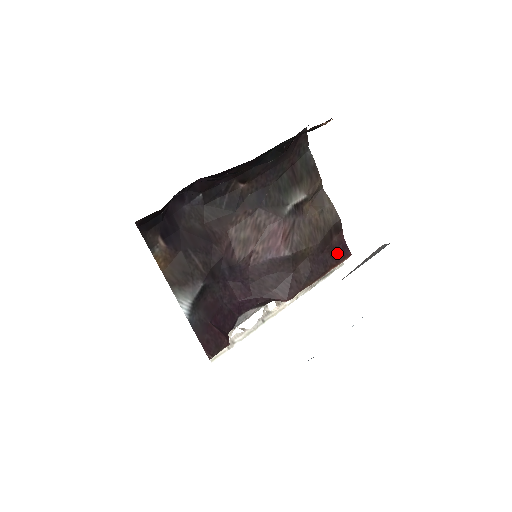
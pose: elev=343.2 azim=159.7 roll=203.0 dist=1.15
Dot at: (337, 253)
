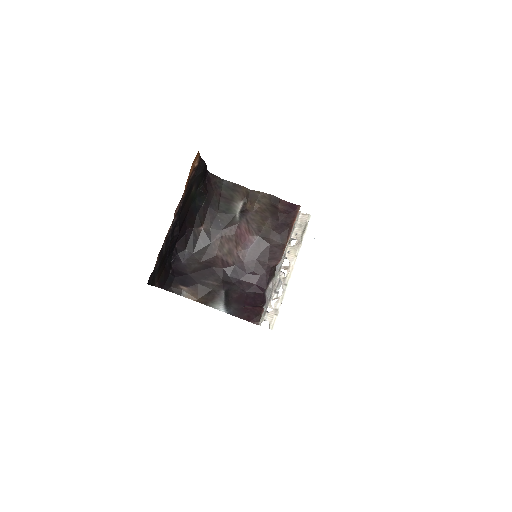
Dot at: (289, 213)
